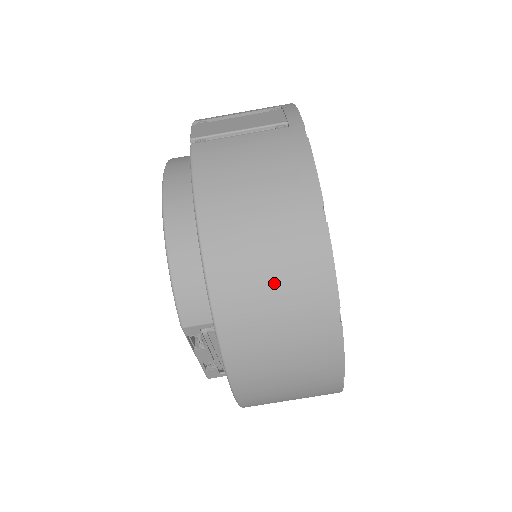
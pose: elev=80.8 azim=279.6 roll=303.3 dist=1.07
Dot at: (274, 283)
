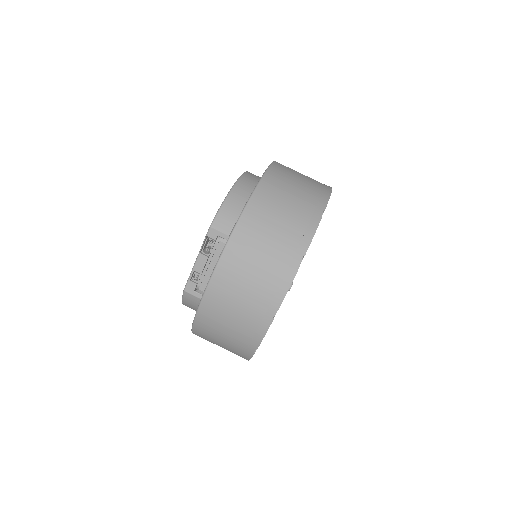
Dot at: (281, 222)
